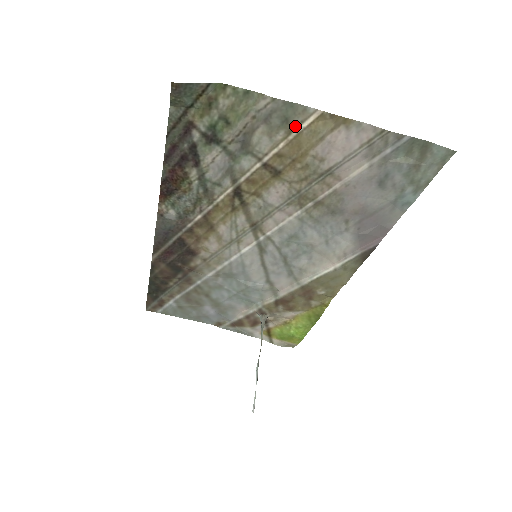
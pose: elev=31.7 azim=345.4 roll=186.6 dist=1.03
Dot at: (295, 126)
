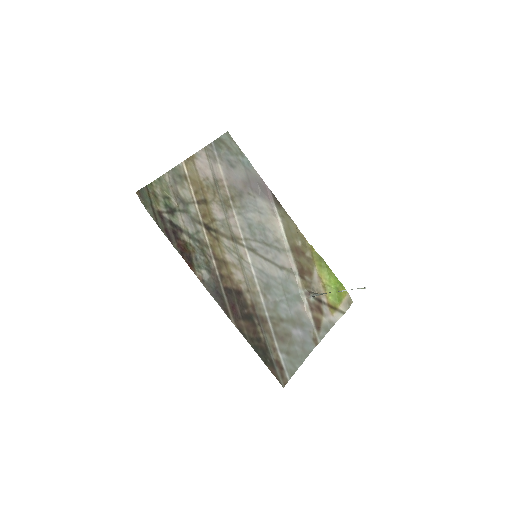
Dot at: (185, 176)
